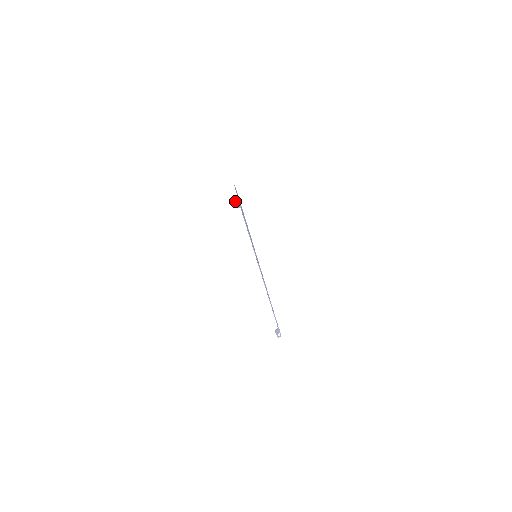
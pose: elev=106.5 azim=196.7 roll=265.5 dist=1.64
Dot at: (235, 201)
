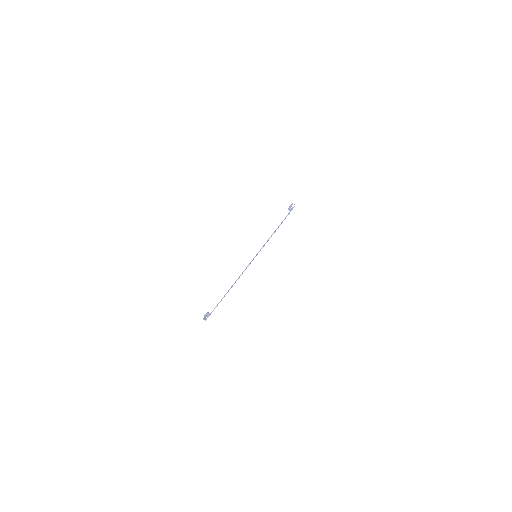
Dot at: occluded
